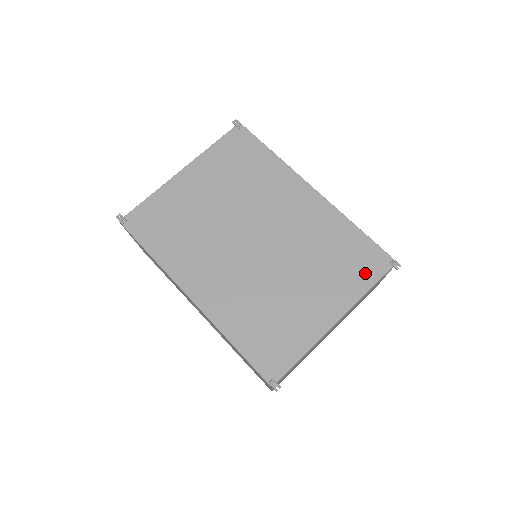
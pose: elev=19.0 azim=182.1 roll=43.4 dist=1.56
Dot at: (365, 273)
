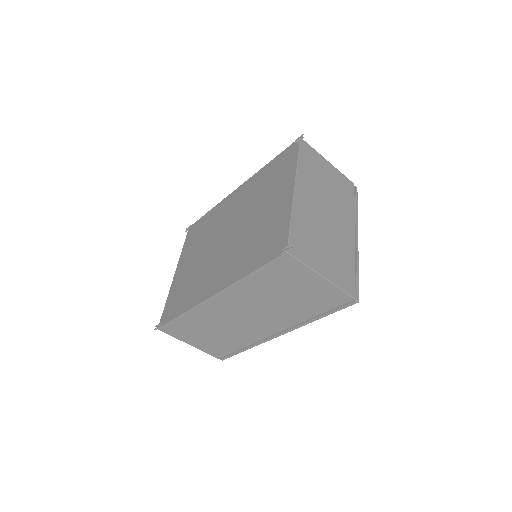
Dot at: (289, 161)
